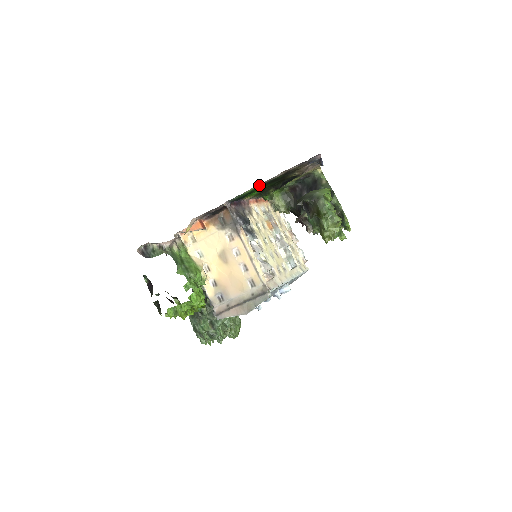
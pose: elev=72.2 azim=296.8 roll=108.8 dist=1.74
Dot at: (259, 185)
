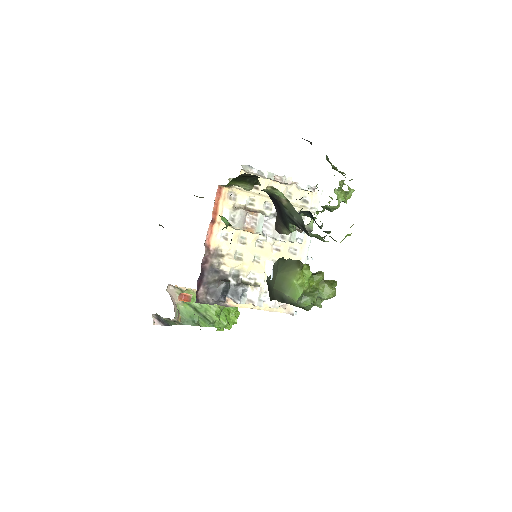
Dot at: occluded
